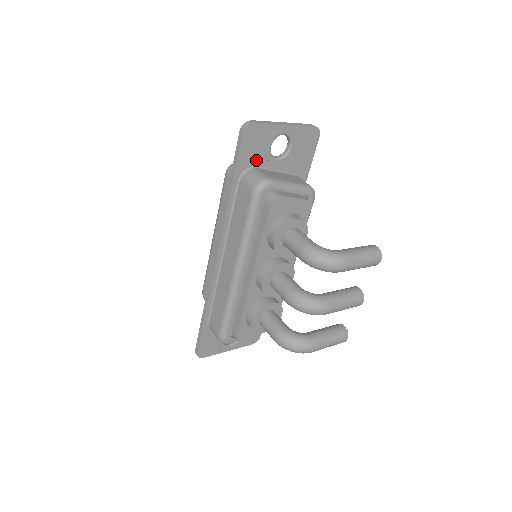
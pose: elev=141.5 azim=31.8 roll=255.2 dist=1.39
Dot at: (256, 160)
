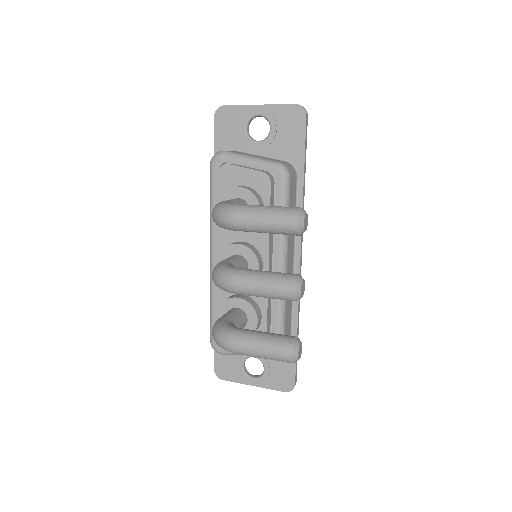
Dot at: (234, 143)
